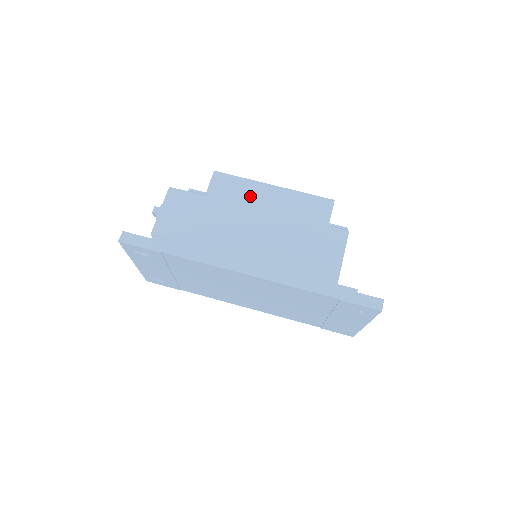
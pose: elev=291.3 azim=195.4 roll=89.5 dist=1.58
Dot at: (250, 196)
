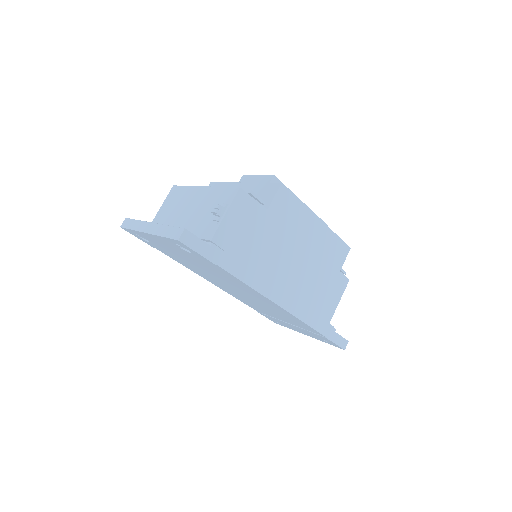
Dot at: (300, 224)
